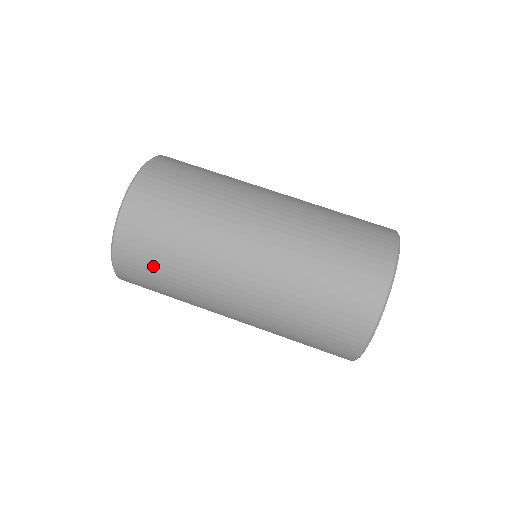
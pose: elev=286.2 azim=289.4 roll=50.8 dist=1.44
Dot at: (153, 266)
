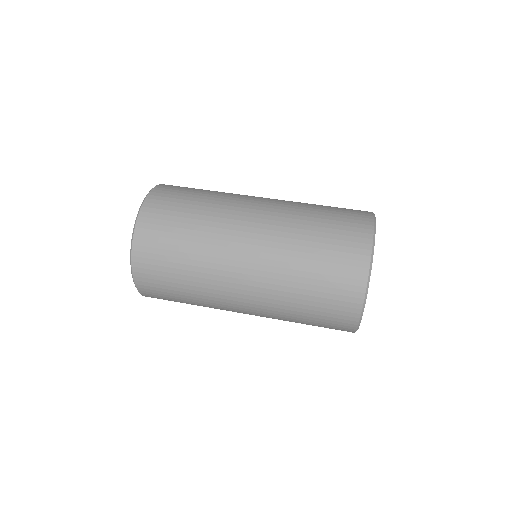
Dot at: (170, 245)
